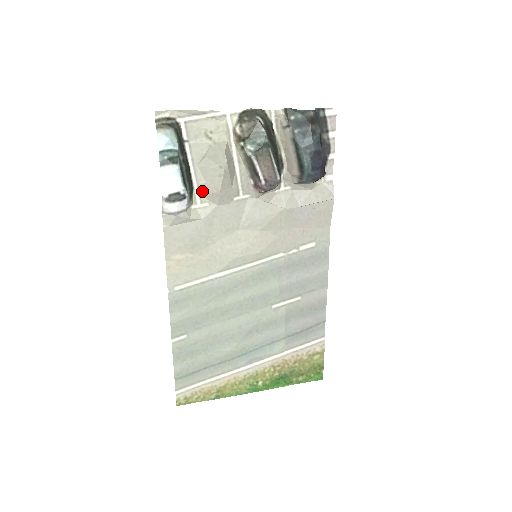
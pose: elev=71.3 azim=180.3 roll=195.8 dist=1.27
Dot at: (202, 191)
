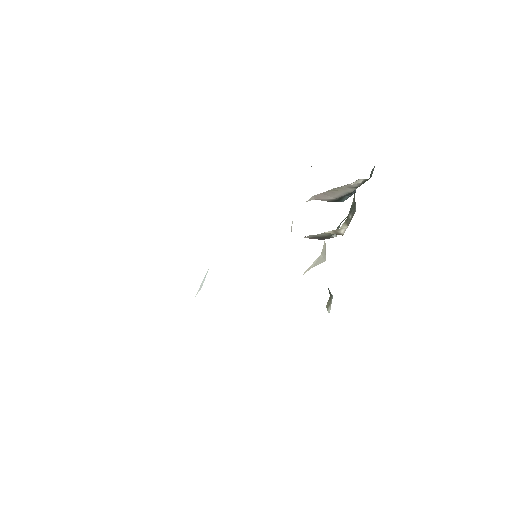
Dot at: occluded
